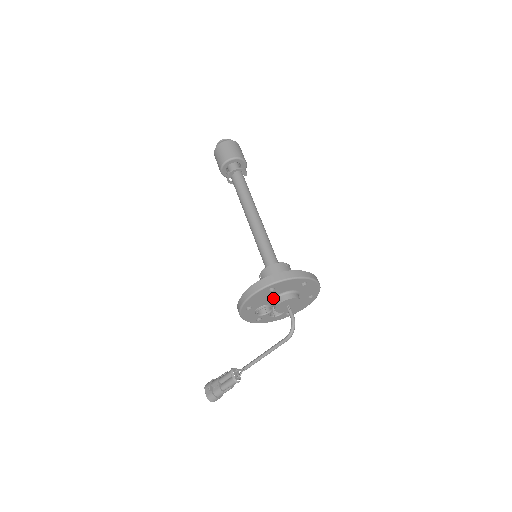
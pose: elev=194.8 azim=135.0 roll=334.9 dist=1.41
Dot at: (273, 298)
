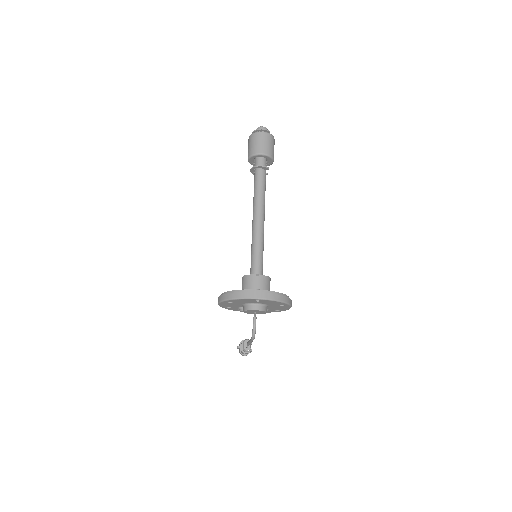
Dot at: (242, 305)
